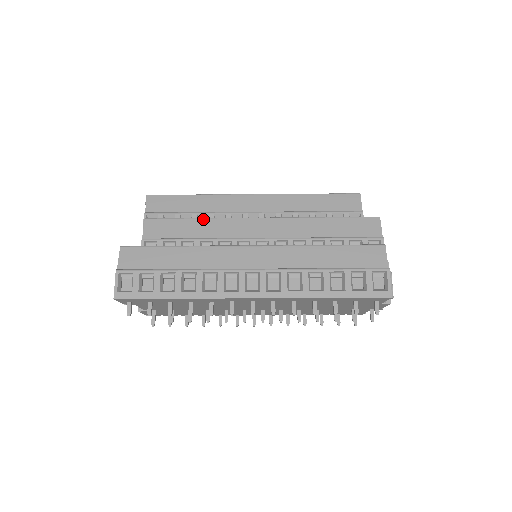
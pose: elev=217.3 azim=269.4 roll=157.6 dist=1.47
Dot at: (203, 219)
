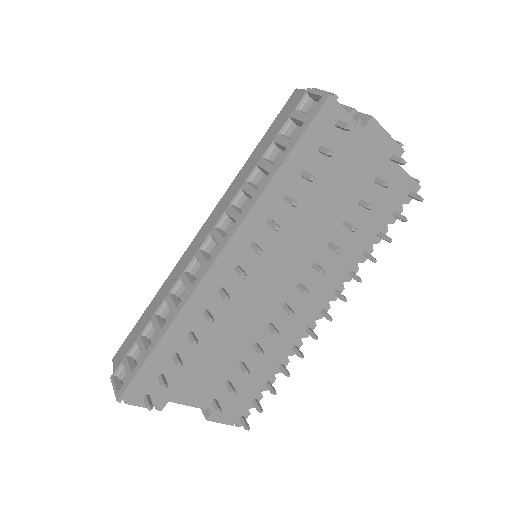
Dot at: occluded
